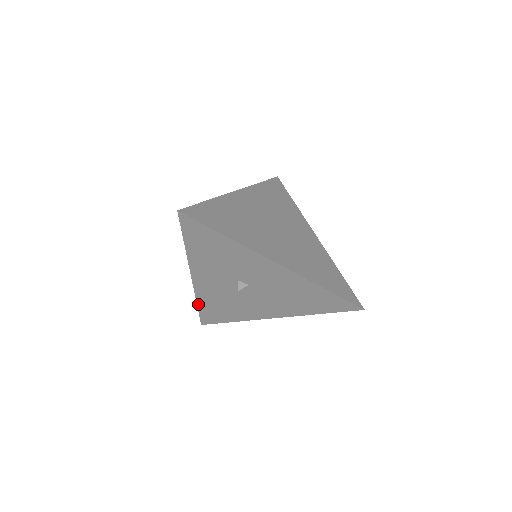
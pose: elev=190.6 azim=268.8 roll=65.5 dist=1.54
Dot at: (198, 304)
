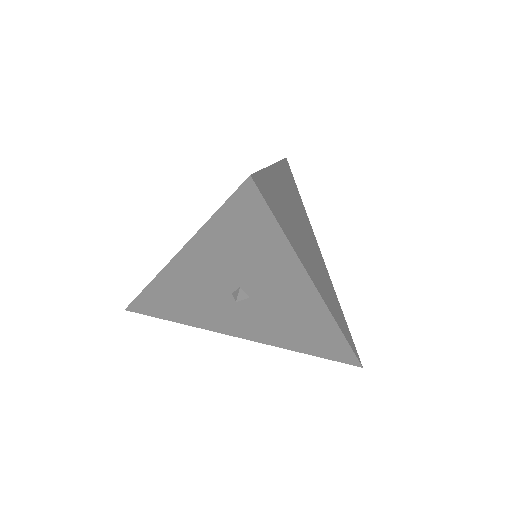
Dot at: (147, 288)
